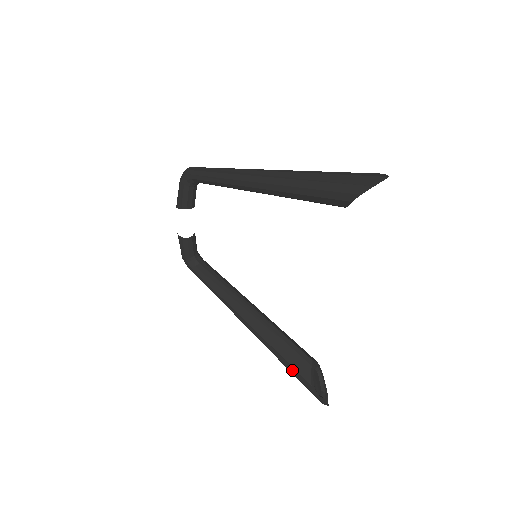
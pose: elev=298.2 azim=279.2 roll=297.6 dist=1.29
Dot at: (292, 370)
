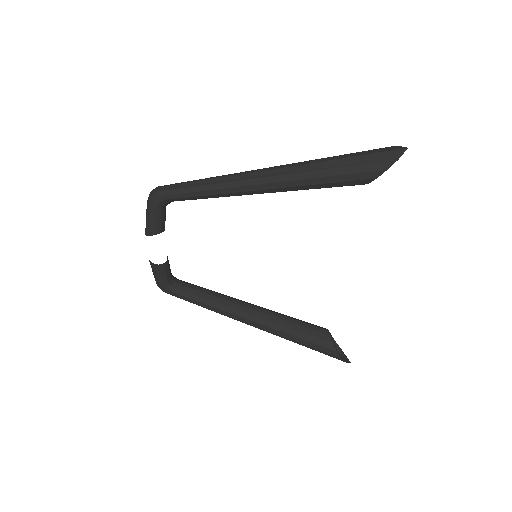
Dot at: (314, 346)
